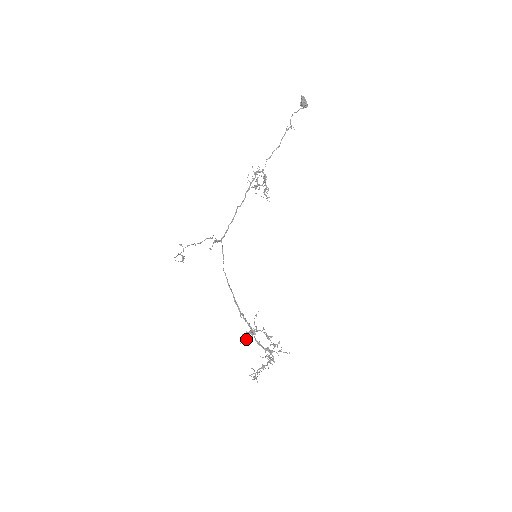
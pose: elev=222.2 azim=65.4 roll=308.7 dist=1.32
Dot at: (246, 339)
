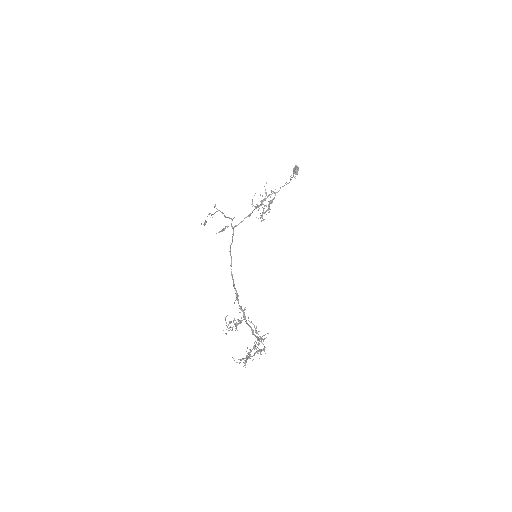
Dot at: (236, 325)
